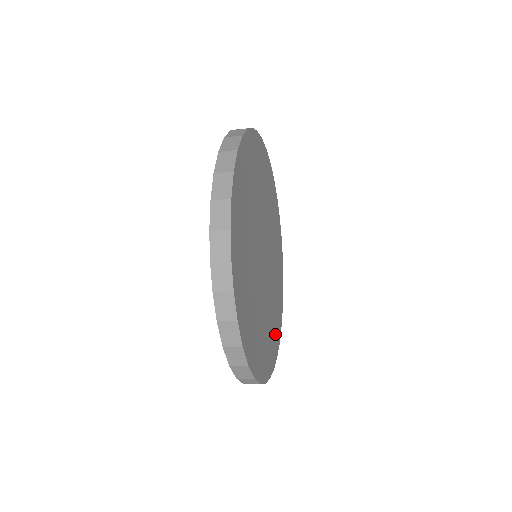
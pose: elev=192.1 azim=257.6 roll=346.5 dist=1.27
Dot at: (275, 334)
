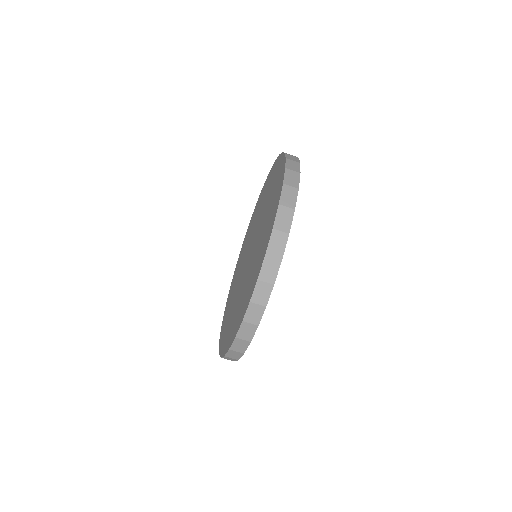
Dot at: occluded
